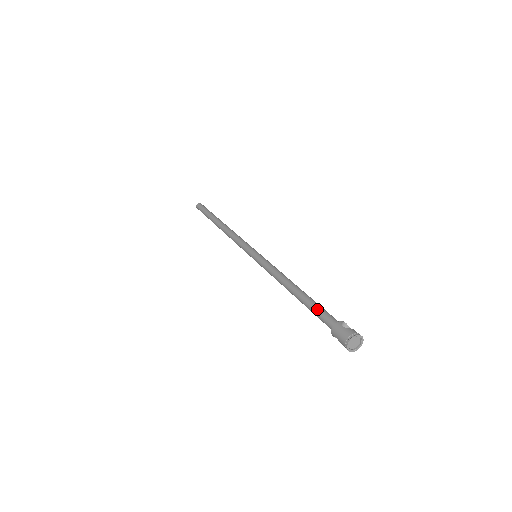
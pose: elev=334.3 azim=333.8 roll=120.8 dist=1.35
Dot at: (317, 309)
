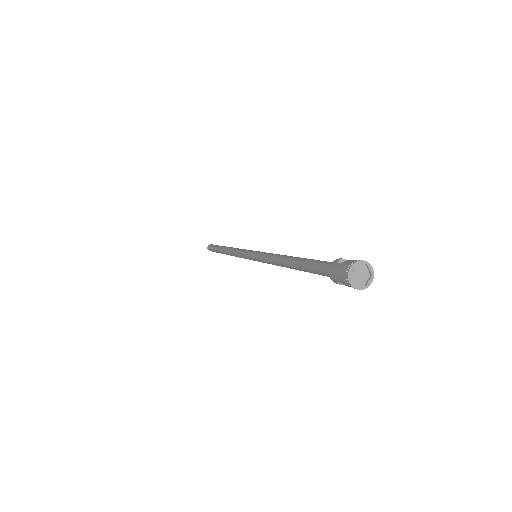
Dot at: (312, 264)
